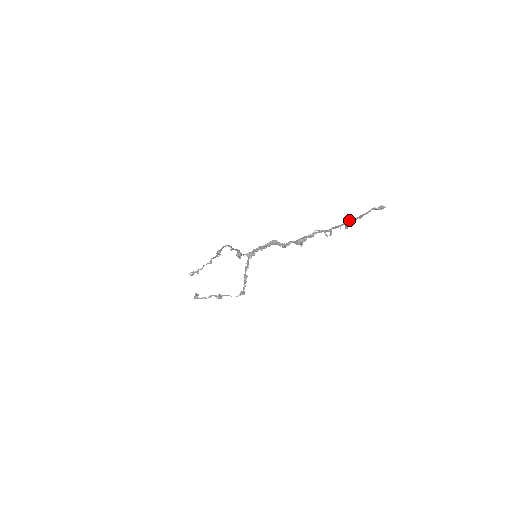
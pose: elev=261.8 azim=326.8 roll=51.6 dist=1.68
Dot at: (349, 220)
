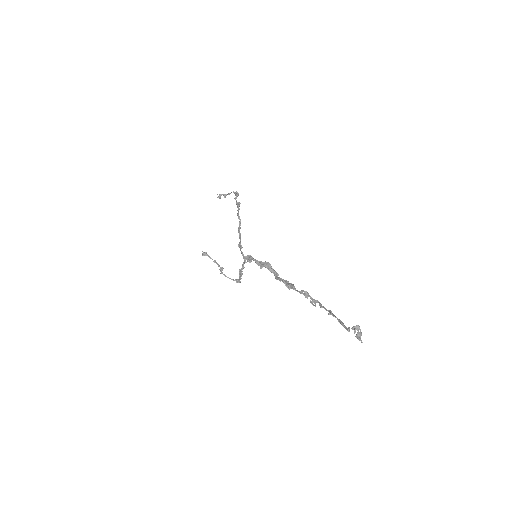
Dot at: (331, 314)
